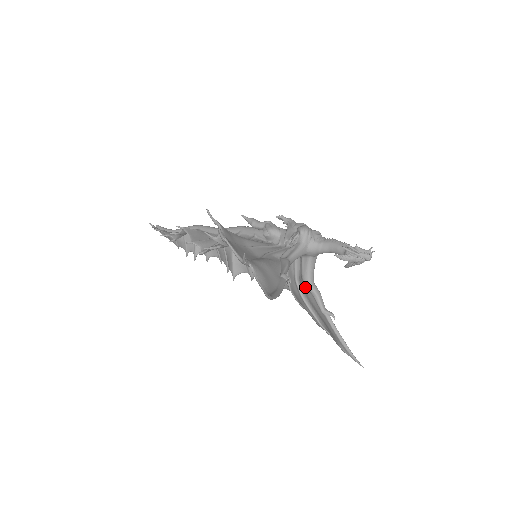
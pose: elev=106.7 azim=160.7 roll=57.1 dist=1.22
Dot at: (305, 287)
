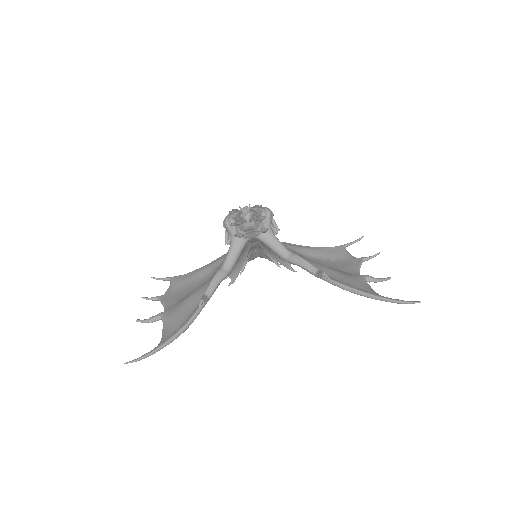
Dot at: (289, 262)
